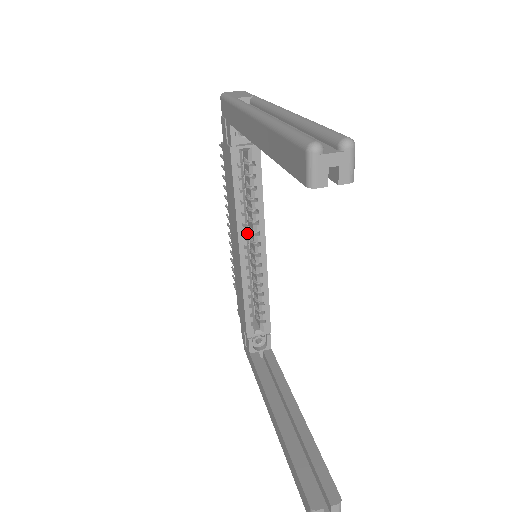
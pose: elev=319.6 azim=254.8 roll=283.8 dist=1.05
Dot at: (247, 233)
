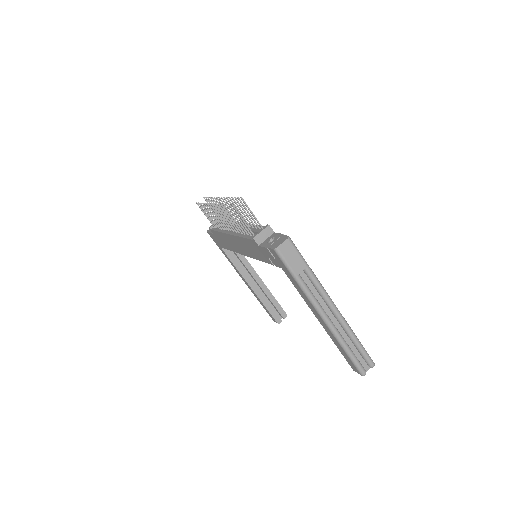
Dot at: occluded
